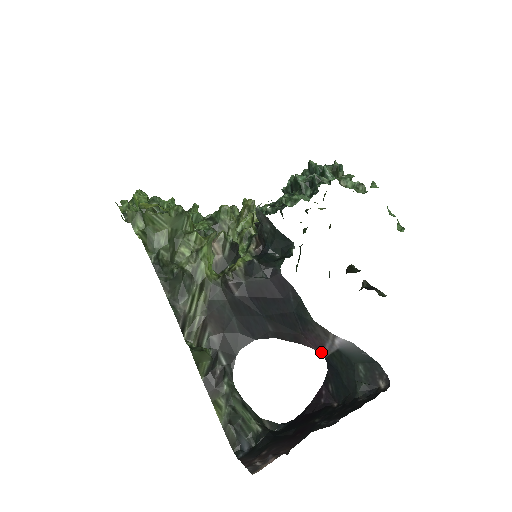
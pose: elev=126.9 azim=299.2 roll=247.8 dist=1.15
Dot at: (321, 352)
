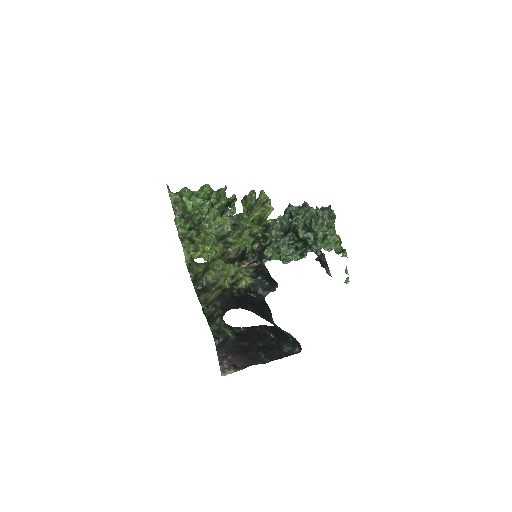
Dot at: (274, 325)
